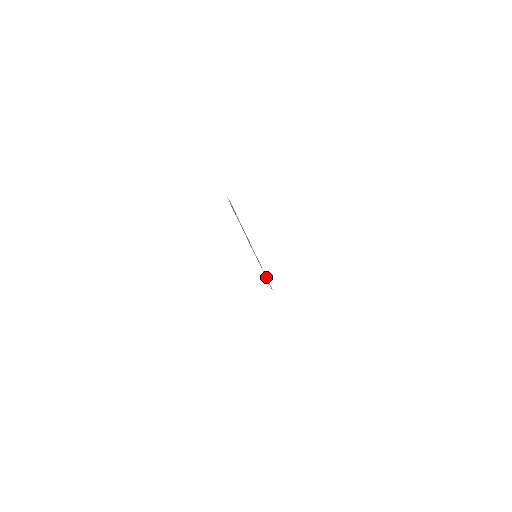
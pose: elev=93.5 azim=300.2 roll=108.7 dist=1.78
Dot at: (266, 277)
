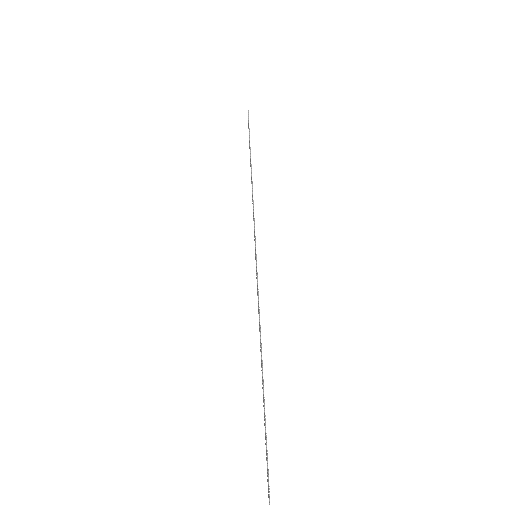
Dot at: (262, 368)
